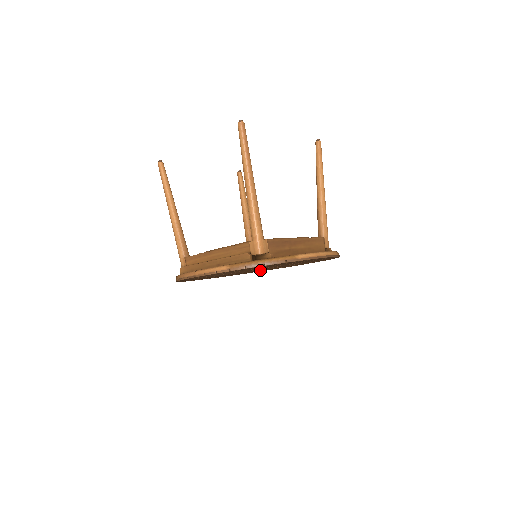
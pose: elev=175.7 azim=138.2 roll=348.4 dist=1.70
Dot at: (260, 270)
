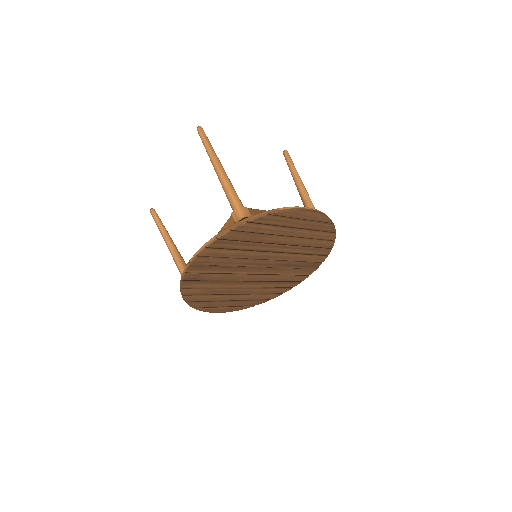
Dot at: (270, 282)
